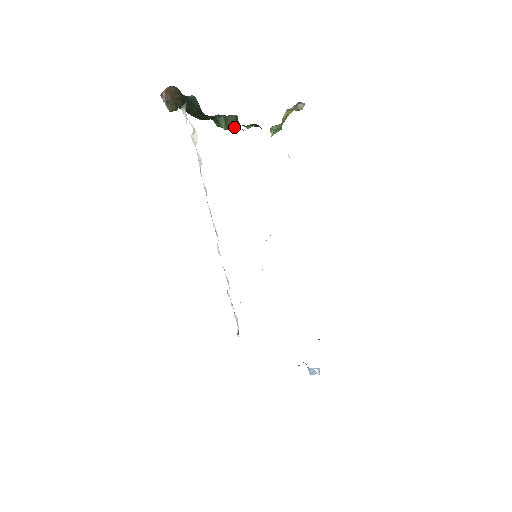
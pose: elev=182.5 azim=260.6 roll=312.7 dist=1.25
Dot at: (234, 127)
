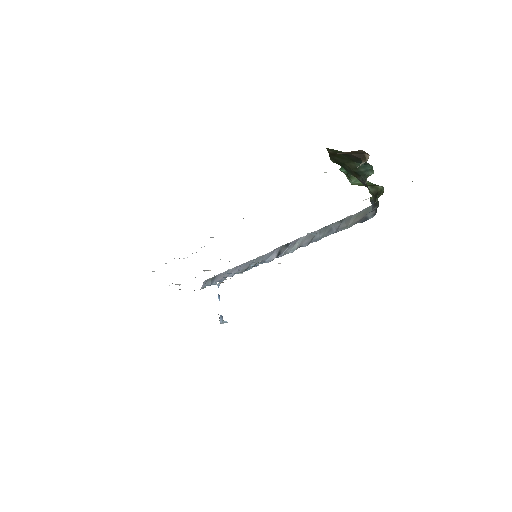
Dot at: (362, 185)
